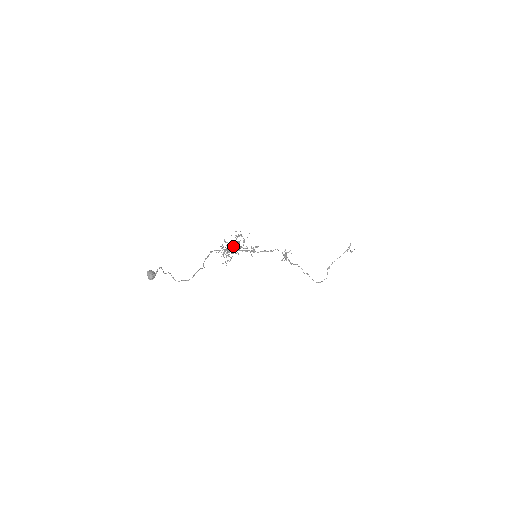
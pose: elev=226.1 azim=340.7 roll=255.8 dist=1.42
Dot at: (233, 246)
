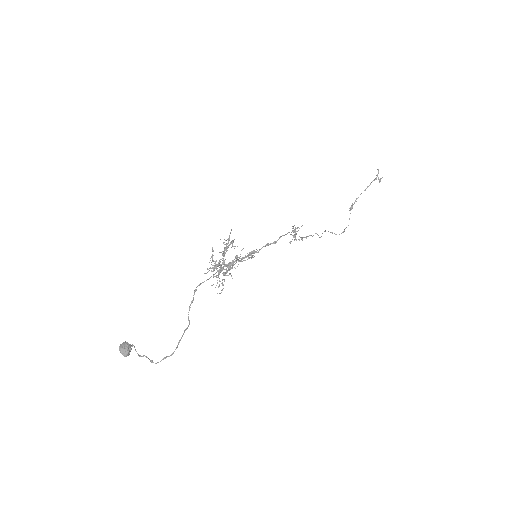
Dot at: (224, 264)
